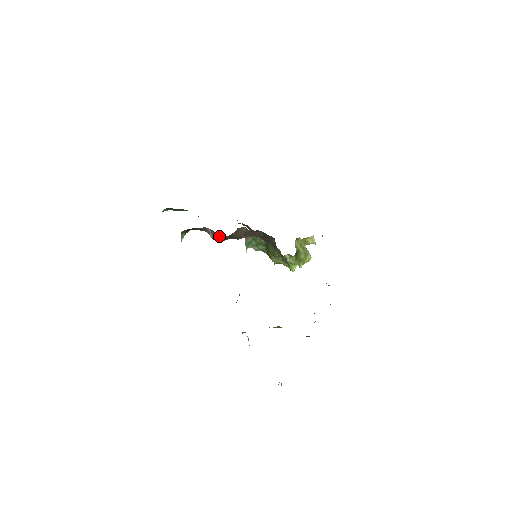
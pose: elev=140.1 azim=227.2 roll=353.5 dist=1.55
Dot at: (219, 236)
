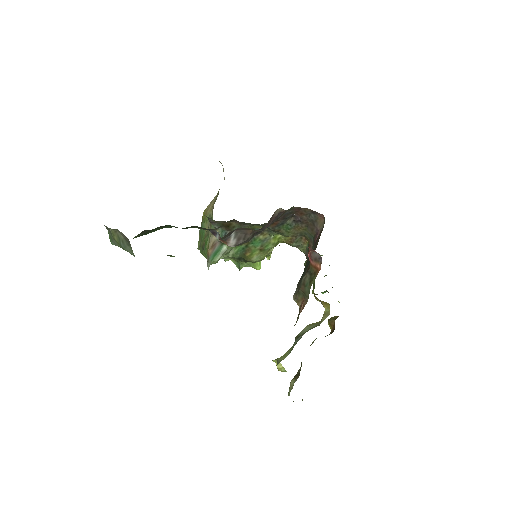
Dot at: (251, 235)
